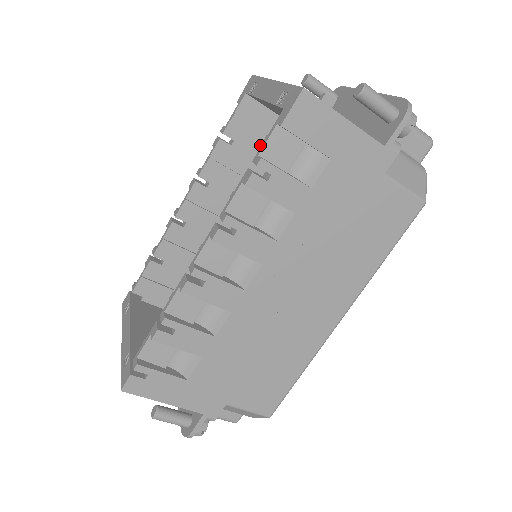
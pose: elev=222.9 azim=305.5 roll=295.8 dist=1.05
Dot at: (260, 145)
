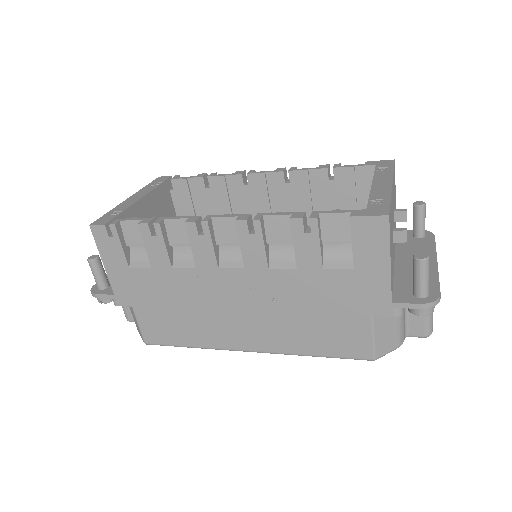
Dot at: (345, 202)
